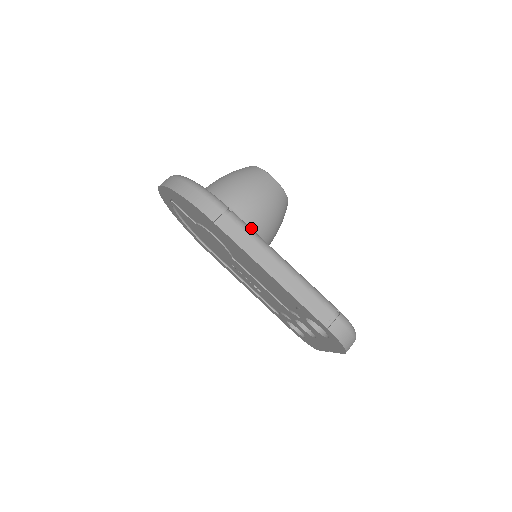
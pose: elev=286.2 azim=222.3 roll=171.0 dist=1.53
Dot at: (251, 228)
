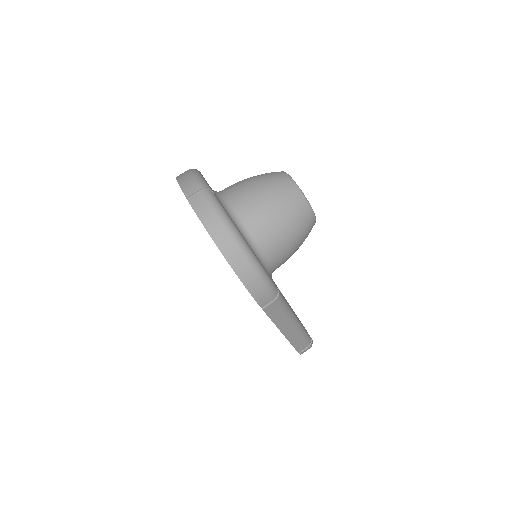
Dot at: (275, 269)
